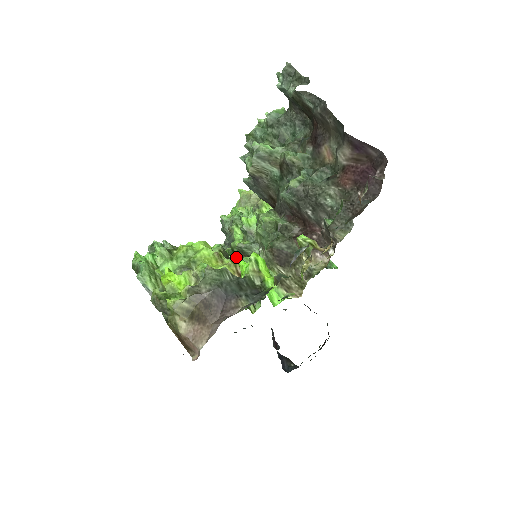
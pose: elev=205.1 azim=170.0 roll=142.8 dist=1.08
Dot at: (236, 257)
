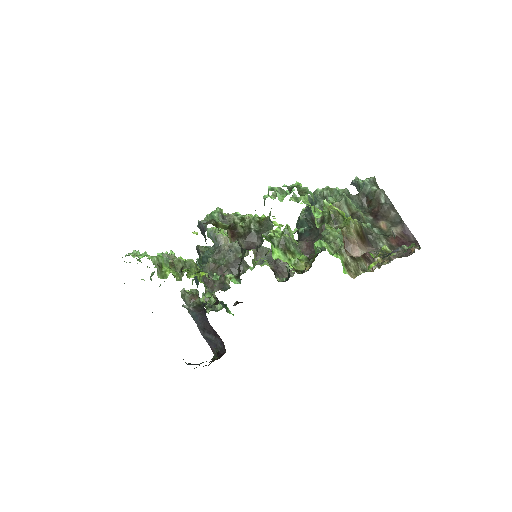
Dot at: (271, 243)
